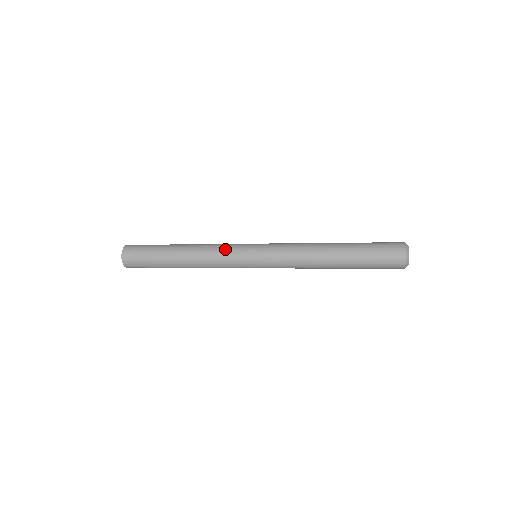
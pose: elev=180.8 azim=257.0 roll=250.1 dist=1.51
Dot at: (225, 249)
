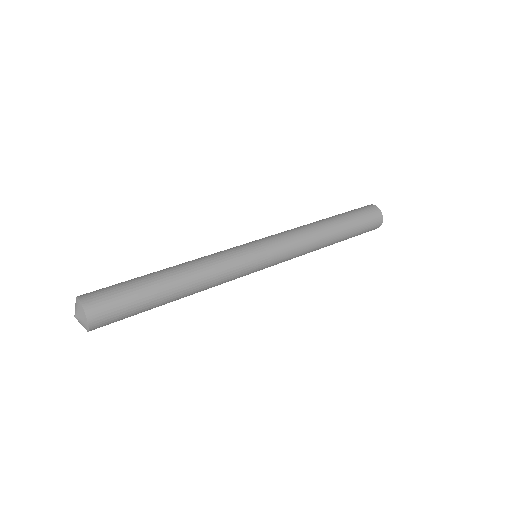
Dot at: (228, 254)
